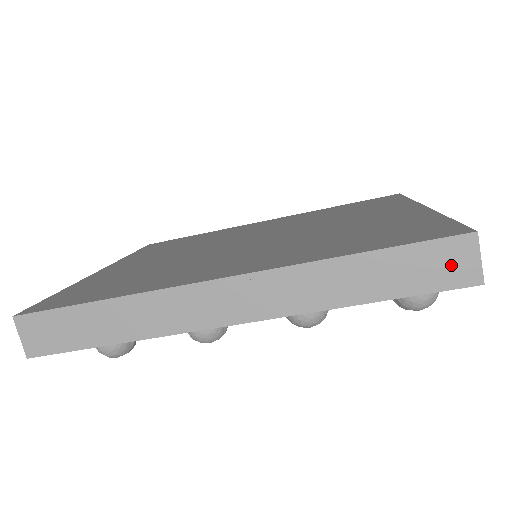
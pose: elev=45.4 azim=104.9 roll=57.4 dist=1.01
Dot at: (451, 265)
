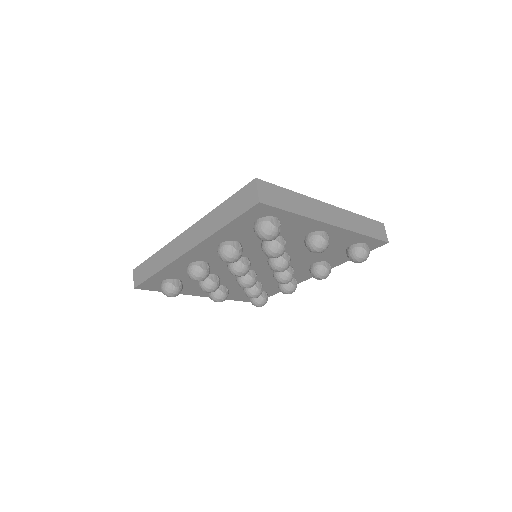
Dot at: (248, 197)
